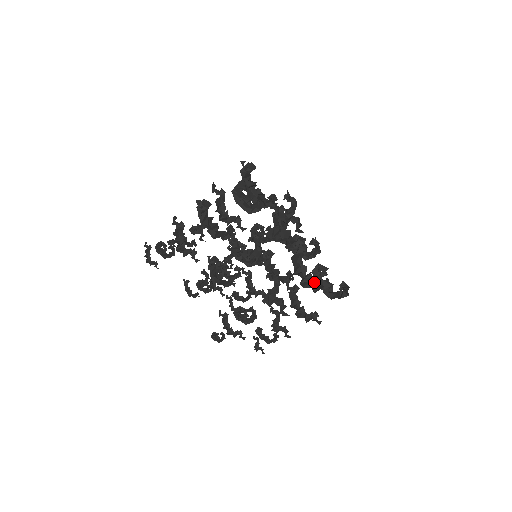
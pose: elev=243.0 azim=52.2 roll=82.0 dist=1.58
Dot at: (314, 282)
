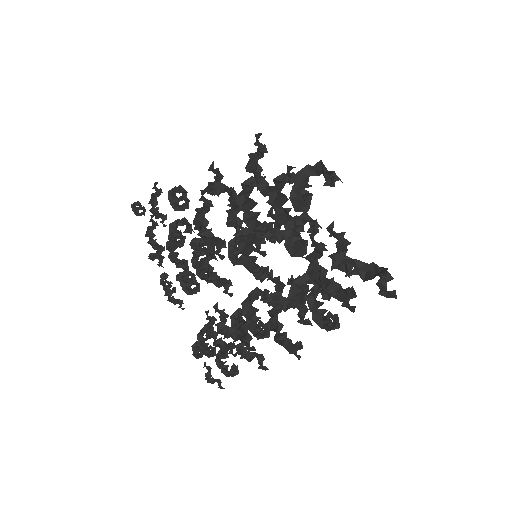
Dot at: (311, 173)
